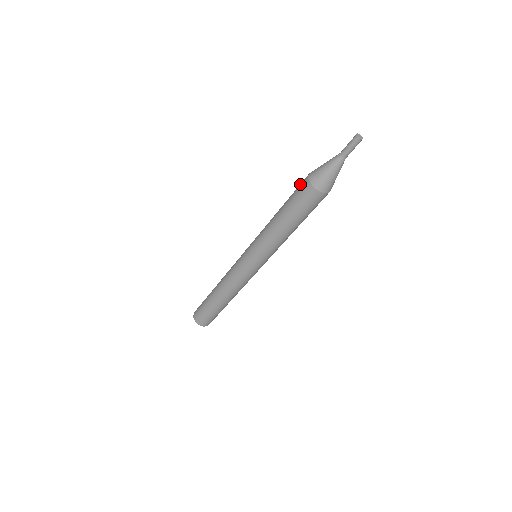
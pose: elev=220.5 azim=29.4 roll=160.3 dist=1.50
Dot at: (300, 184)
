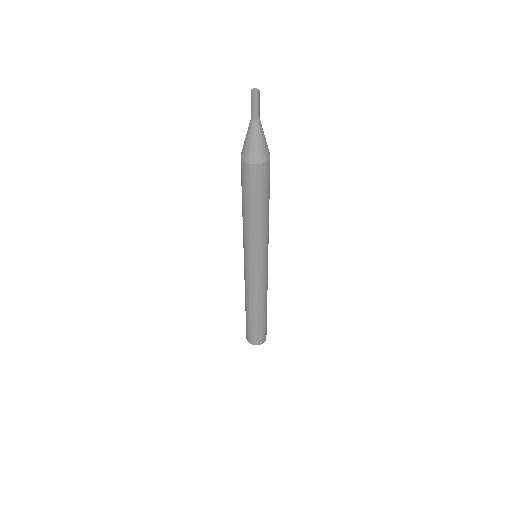
Dot at: (241, 172)
